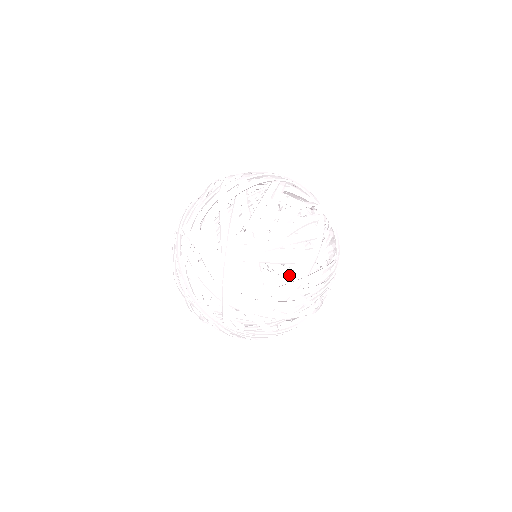
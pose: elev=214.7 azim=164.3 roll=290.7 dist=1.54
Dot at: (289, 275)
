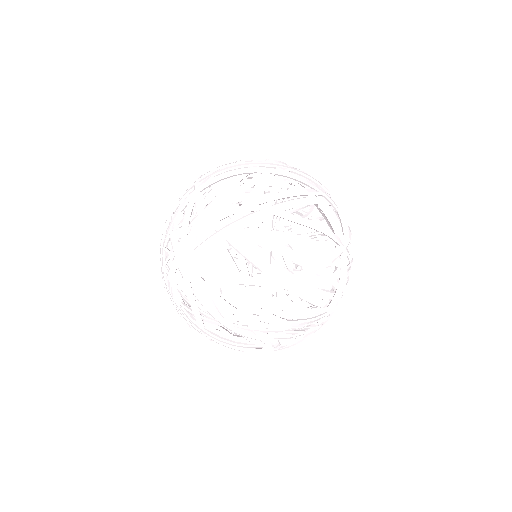
Dot at: (247, 277)
